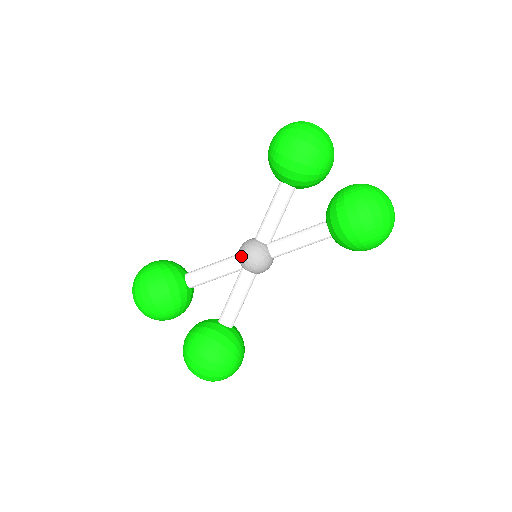
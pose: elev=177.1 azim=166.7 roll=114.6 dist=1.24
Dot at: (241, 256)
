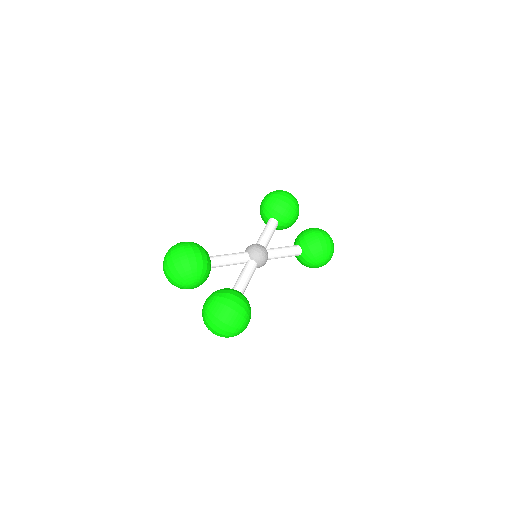
Dot at: (252, 249)
